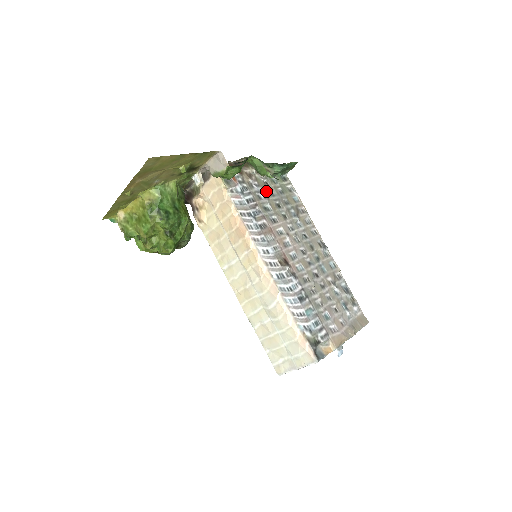
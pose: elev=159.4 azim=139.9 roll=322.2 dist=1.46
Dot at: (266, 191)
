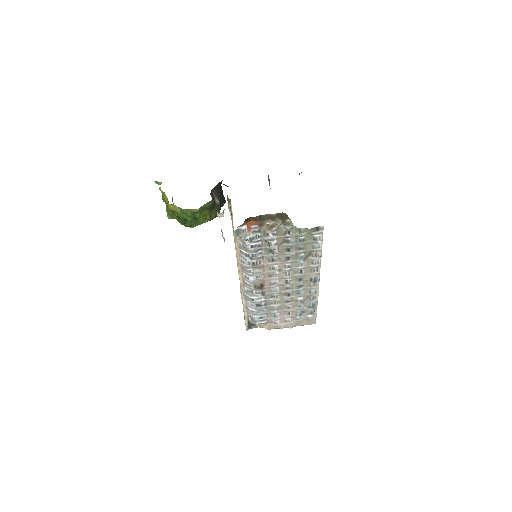
Dot at: (282, 239)
